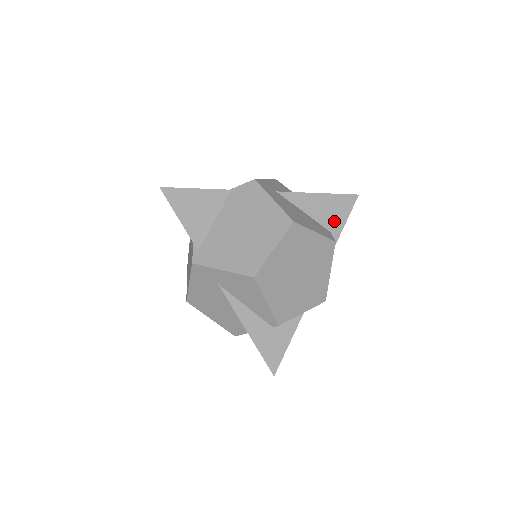
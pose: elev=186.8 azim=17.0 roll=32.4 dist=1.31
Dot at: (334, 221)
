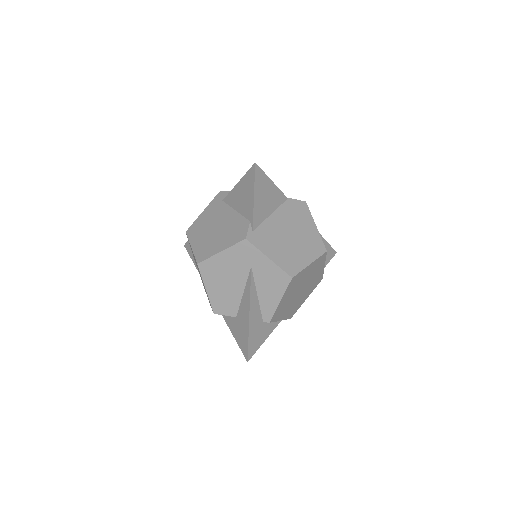
Dot at: occluded
